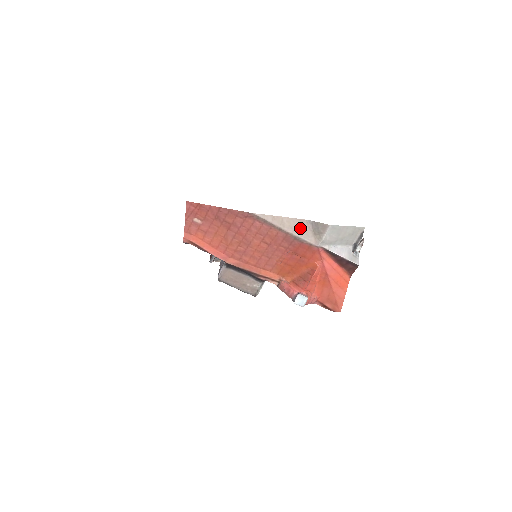
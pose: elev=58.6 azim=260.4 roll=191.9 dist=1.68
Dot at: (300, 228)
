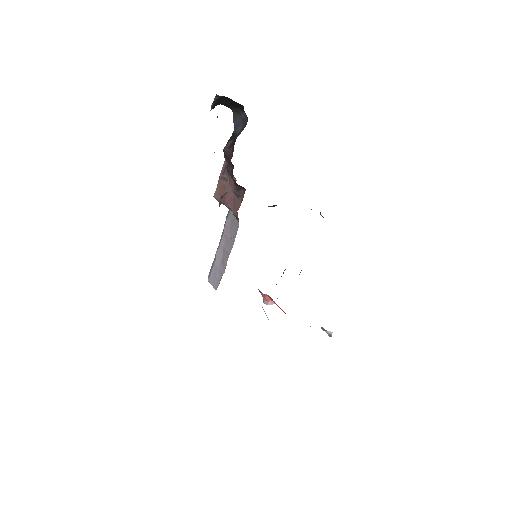
Dot at: occluded
